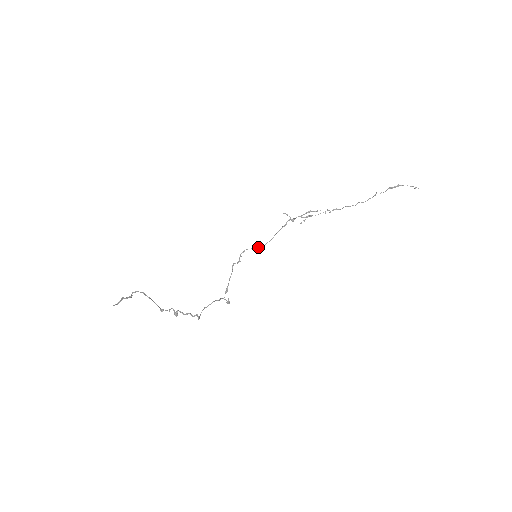
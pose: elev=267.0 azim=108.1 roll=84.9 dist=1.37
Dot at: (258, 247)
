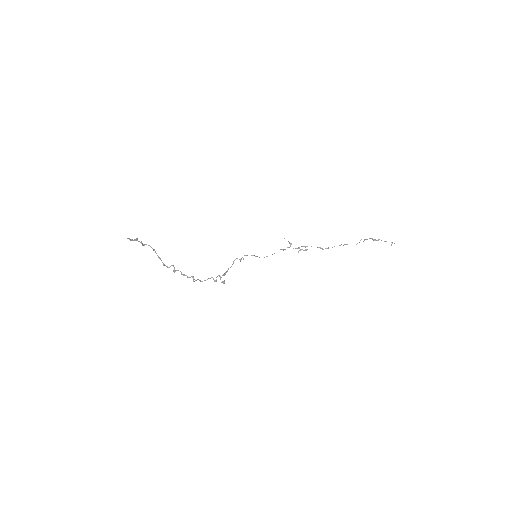
Dot at: (259, 257)
